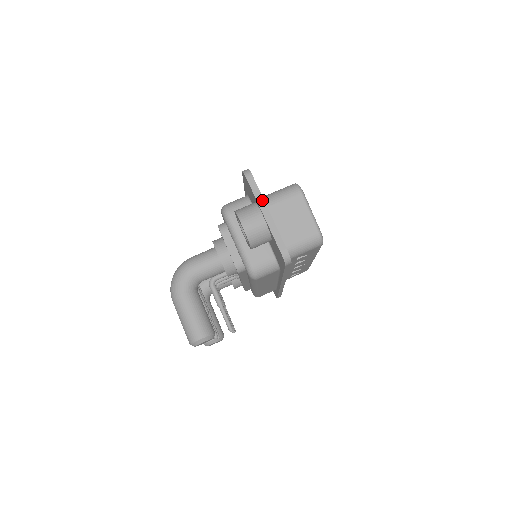
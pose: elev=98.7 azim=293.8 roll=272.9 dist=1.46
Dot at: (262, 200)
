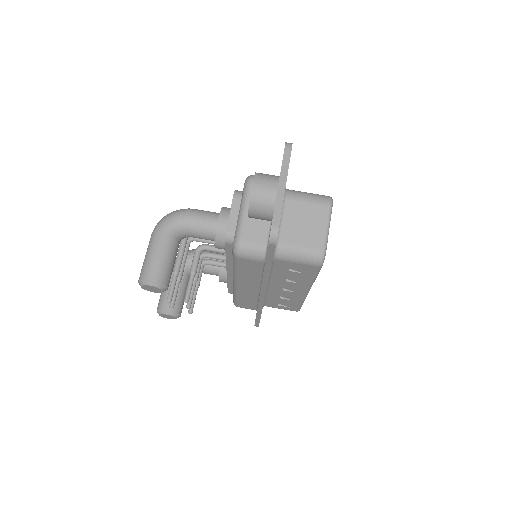
Dot at: (286, 173)
